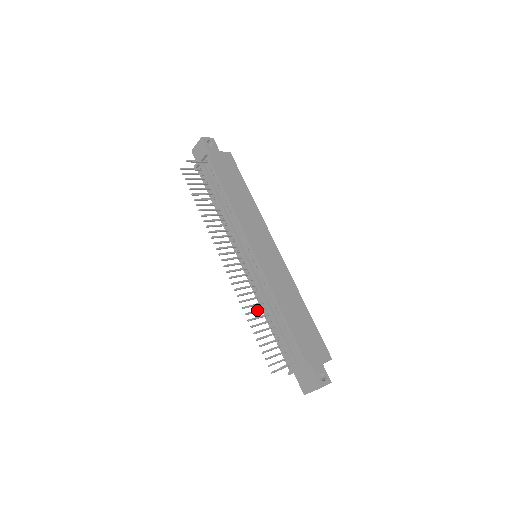
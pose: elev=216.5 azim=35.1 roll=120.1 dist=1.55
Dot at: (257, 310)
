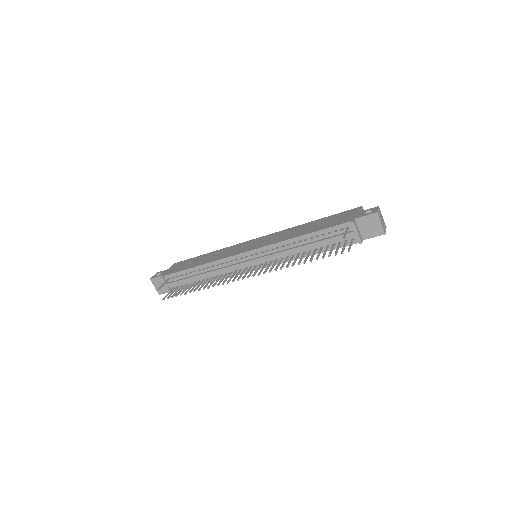
Dot at: (295, 259)
